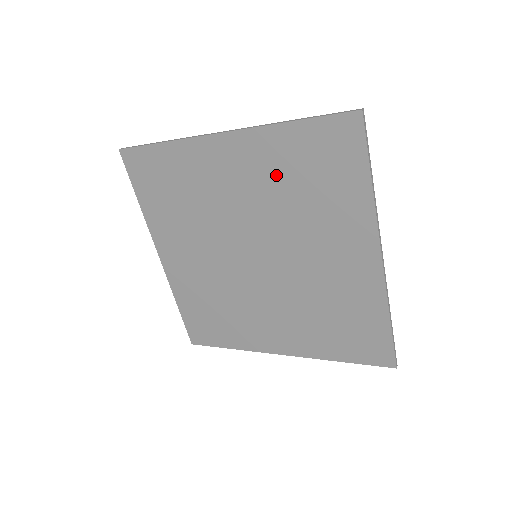
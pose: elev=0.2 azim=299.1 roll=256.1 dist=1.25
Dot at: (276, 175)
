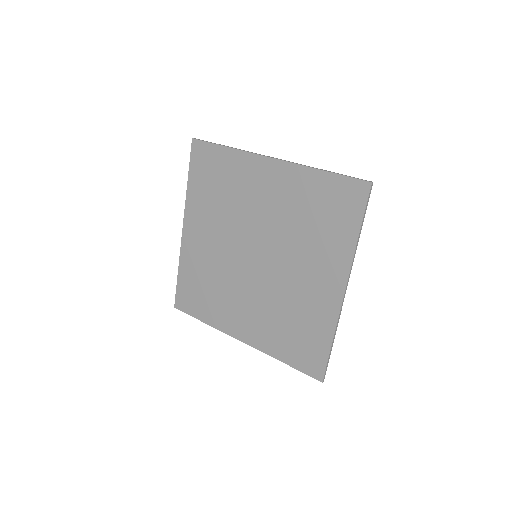
Dot at: (296, 203)
